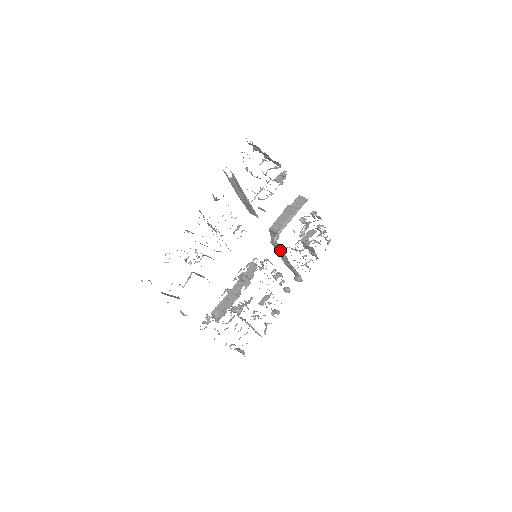
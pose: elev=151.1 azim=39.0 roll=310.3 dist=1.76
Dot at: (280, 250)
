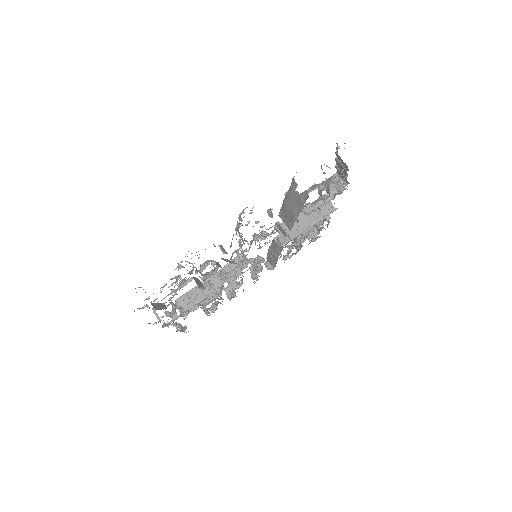
Dot at: (278, 249)
